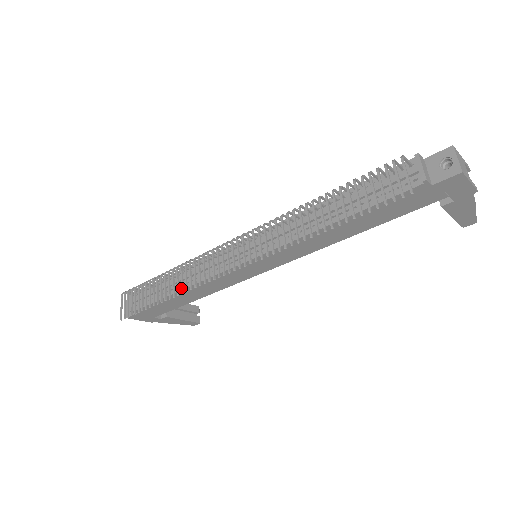
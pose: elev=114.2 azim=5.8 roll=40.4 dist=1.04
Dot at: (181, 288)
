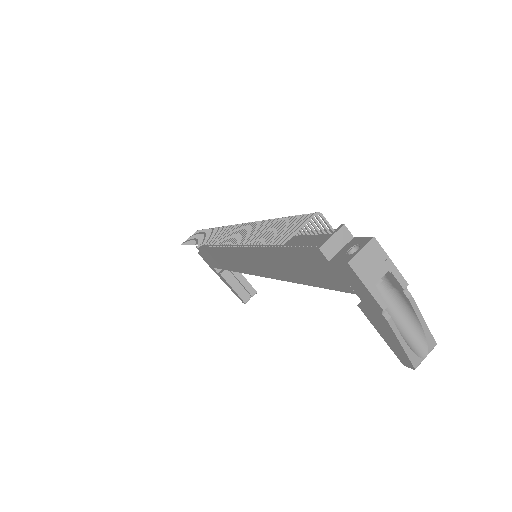
Dot at: (201, 241)
